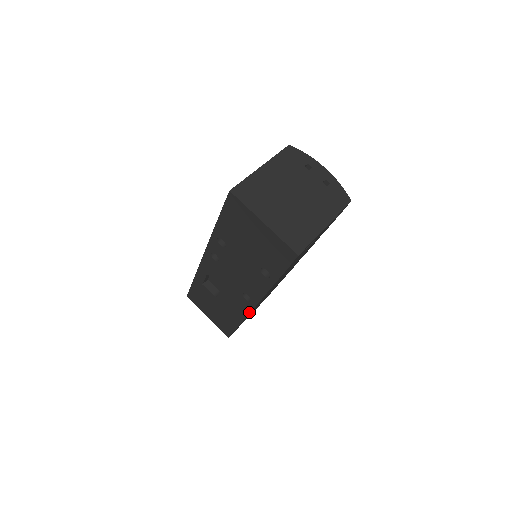
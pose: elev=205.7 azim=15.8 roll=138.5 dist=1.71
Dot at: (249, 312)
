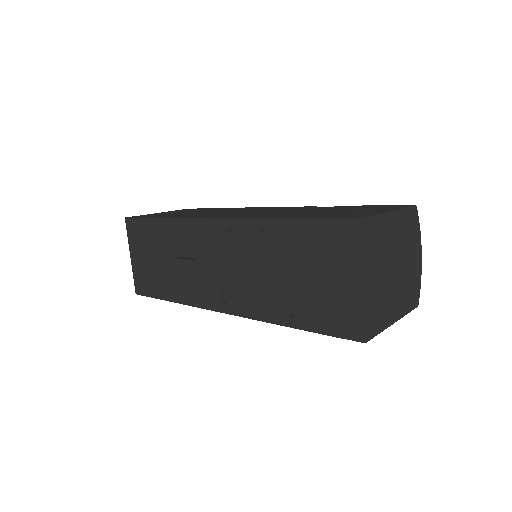
Dot at: (205, 308)
